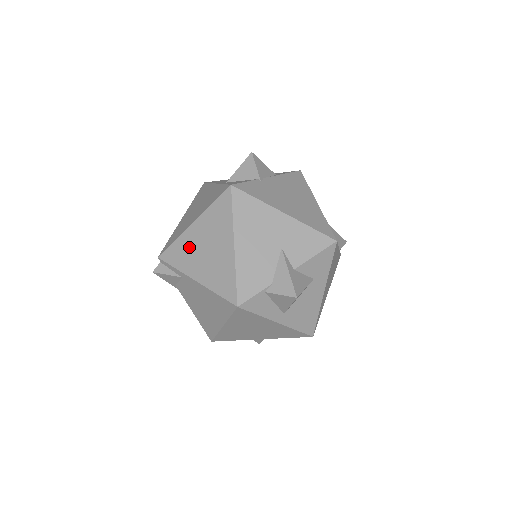
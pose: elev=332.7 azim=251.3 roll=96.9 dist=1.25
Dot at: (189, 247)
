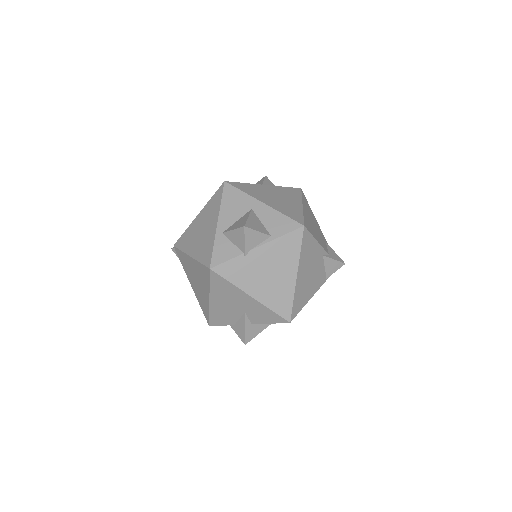
Dot at: (188, 266)
